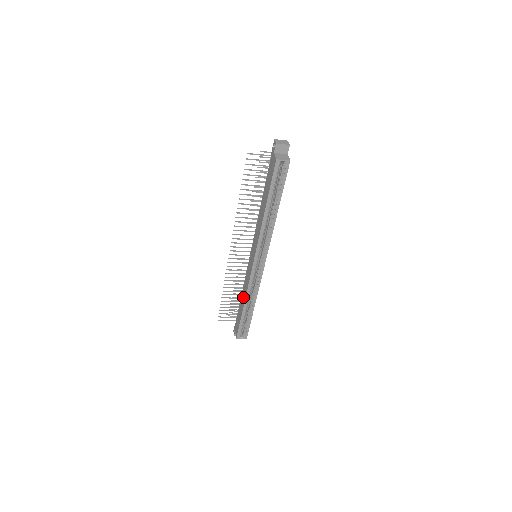
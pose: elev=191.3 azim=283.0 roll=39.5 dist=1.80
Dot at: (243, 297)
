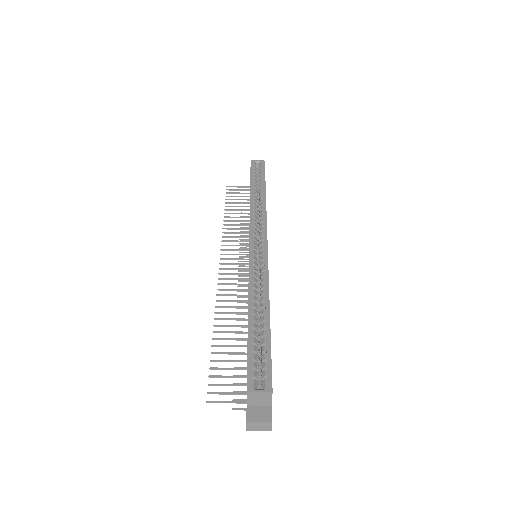
Dot at: occluded
